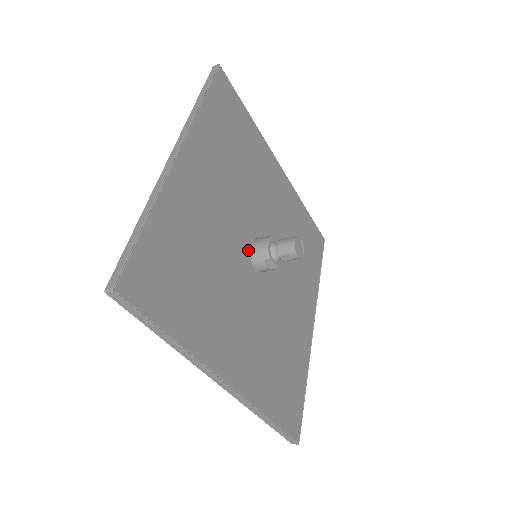
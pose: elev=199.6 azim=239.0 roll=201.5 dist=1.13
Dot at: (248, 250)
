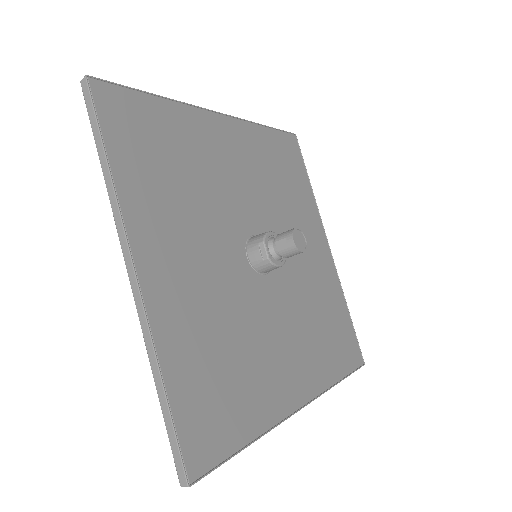
Dot at: (248, 235)
